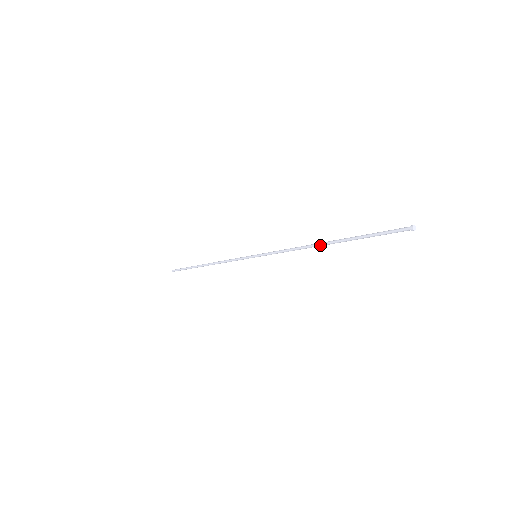
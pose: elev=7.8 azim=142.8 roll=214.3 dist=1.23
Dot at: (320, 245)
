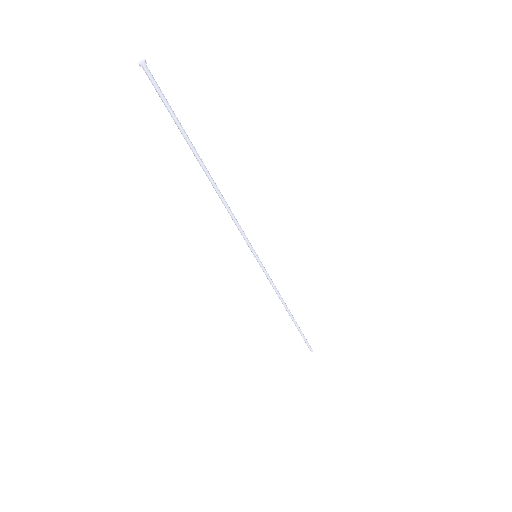
Dot at: (209, 179)
